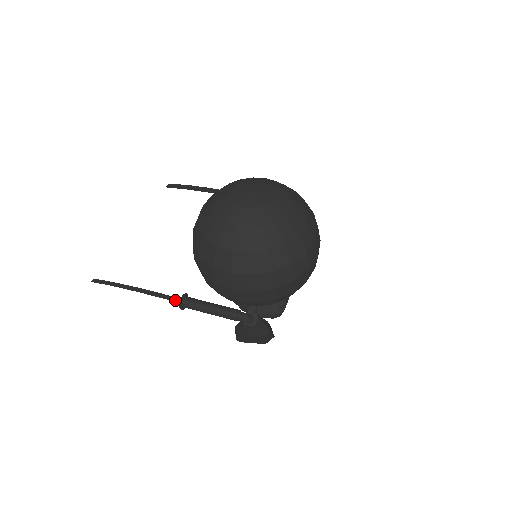
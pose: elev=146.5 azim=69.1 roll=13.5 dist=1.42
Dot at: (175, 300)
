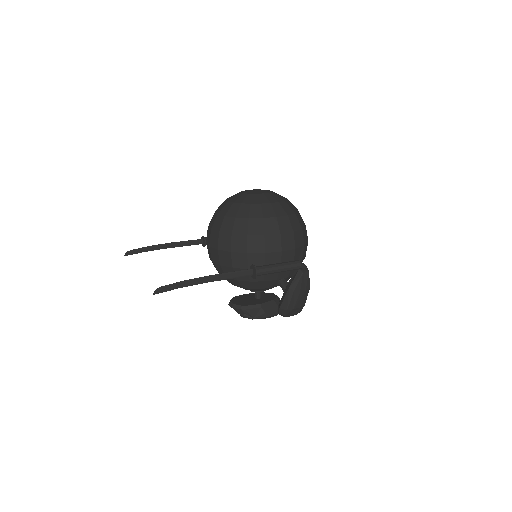
Dot at: (246, 274)
